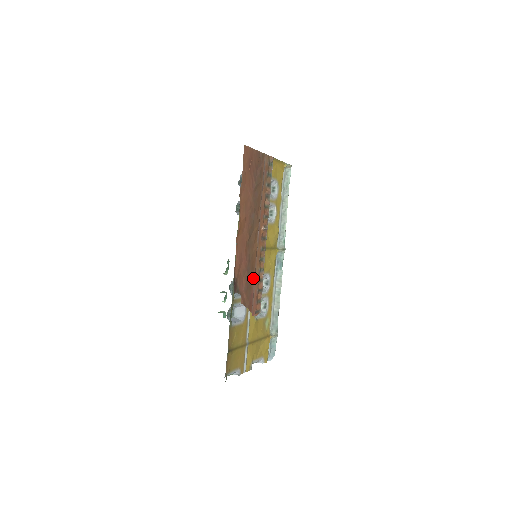
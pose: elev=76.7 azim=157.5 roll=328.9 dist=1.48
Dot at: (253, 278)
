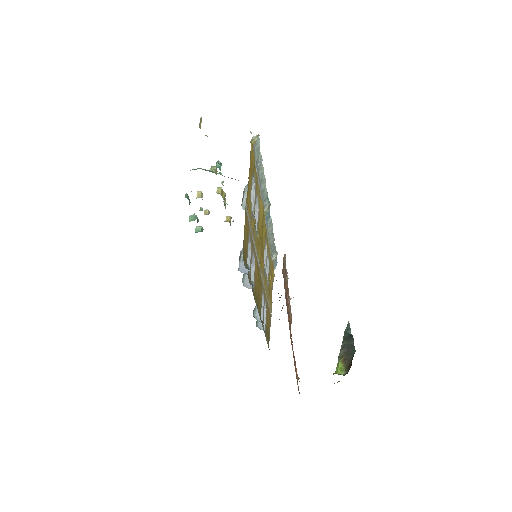
Dot at: occluded
